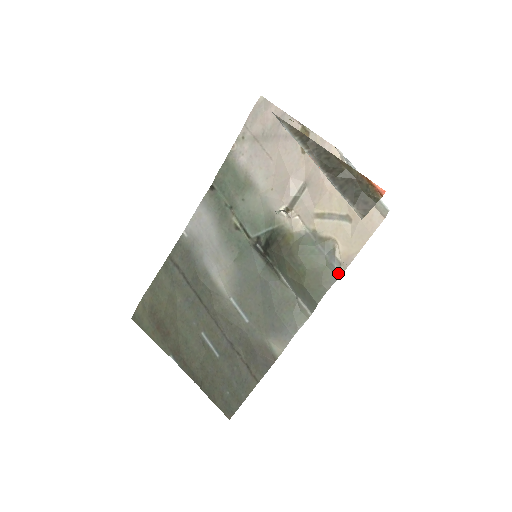
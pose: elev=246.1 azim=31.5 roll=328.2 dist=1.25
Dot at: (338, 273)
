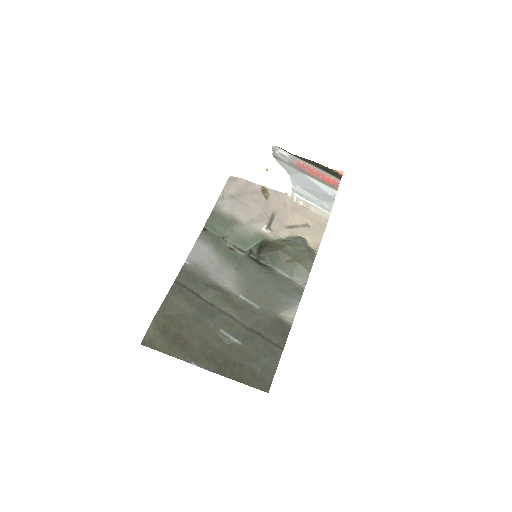
Dot at: (314, 253)
